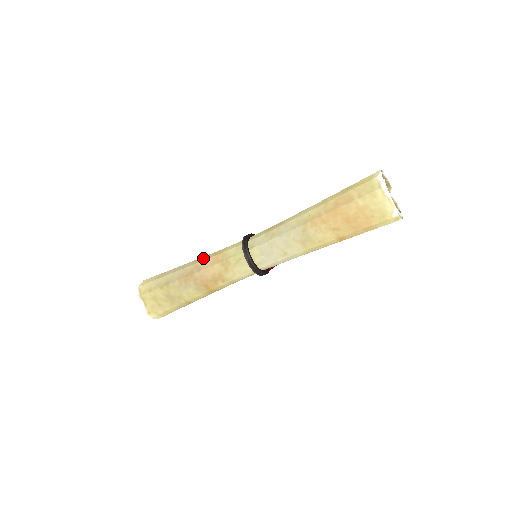
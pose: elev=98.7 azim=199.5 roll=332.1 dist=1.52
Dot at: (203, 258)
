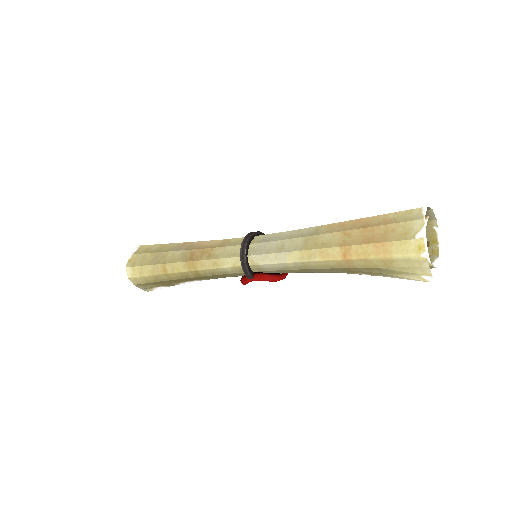
Dot at: occluded
